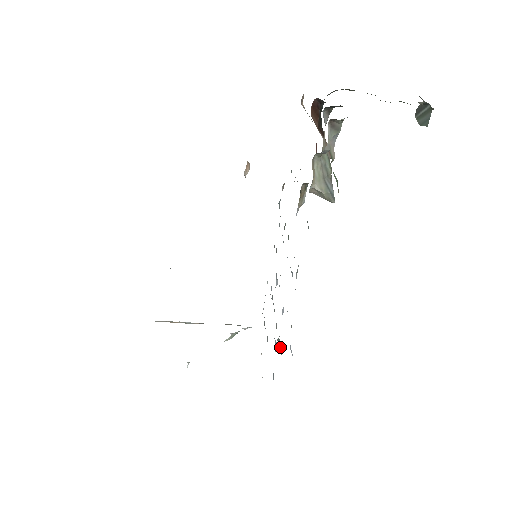
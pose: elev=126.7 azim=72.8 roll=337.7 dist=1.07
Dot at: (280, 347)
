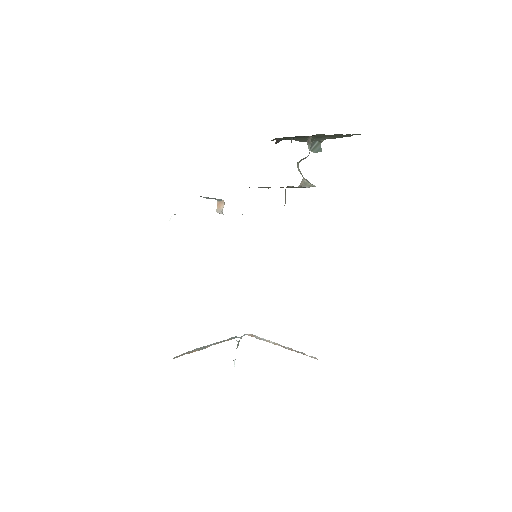
Dot at: occluded
